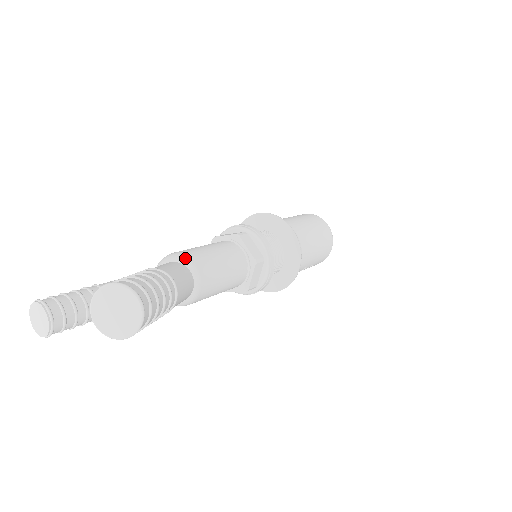
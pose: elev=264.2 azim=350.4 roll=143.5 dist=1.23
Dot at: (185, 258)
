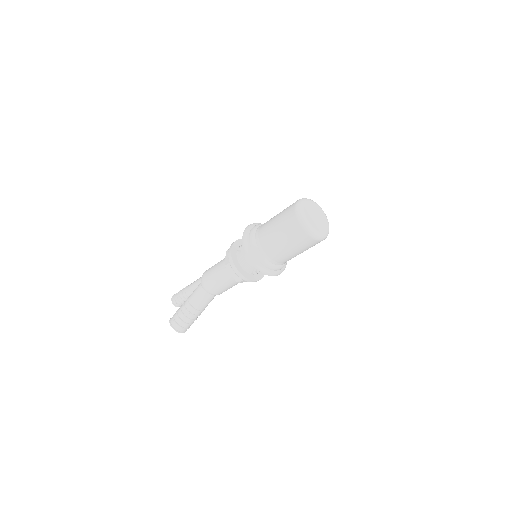
Dot at: (203, 286)
